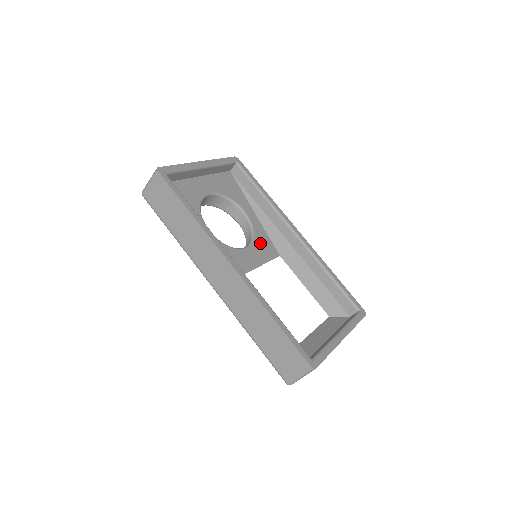
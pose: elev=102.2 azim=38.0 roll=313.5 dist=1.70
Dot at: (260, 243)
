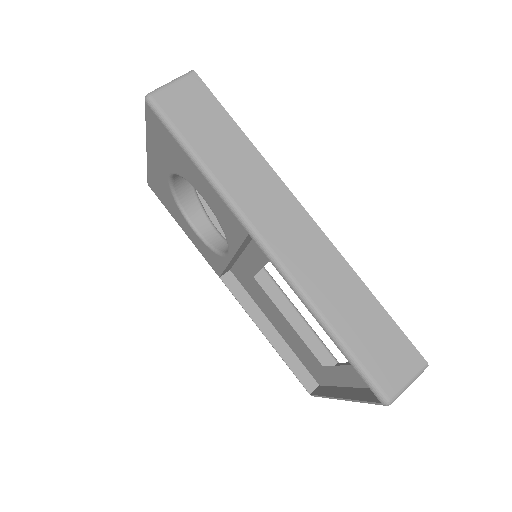
Dot at: occluded
